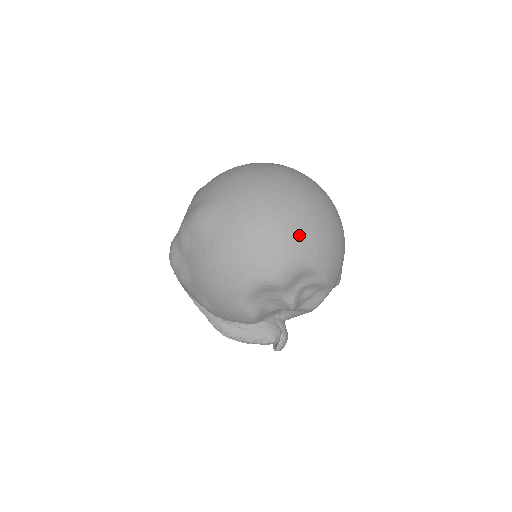
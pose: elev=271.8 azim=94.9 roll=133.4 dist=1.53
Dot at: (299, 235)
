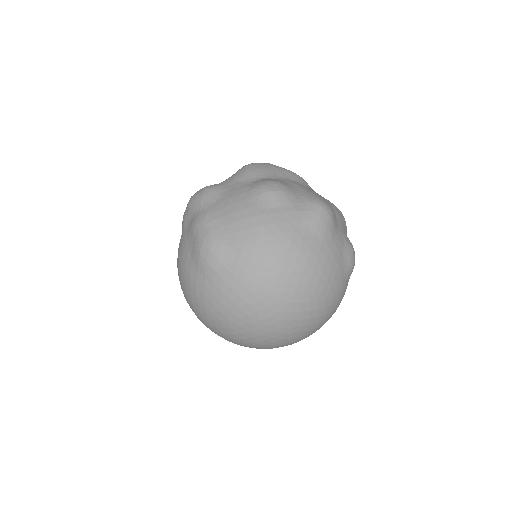
Dot at: (238, 341)
